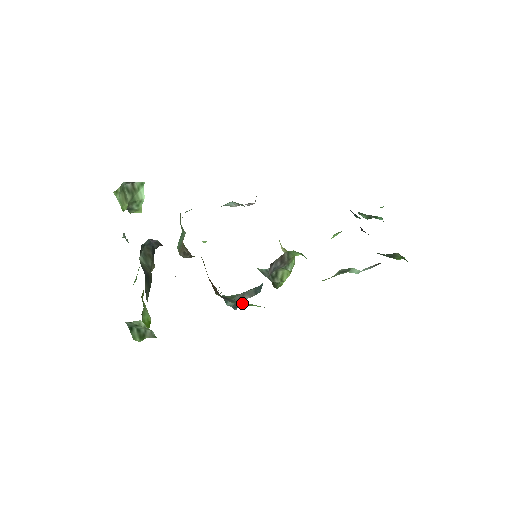
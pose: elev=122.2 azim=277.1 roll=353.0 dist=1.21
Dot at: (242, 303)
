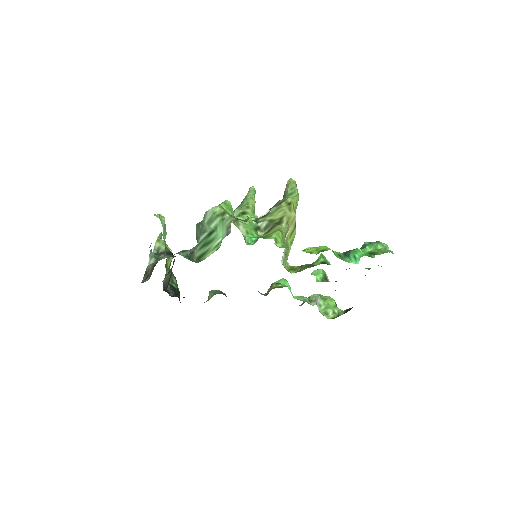
Dot at: occluded
